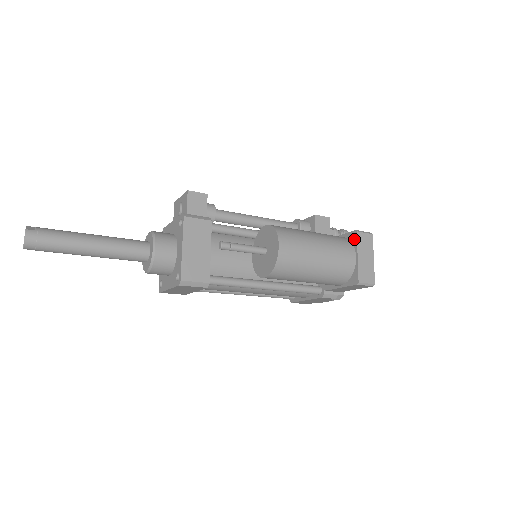
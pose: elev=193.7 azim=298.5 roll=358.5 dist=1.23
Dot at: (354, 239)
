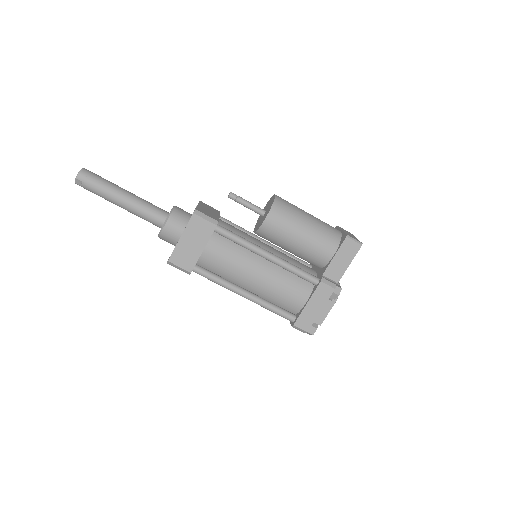
Dot at: occluded
